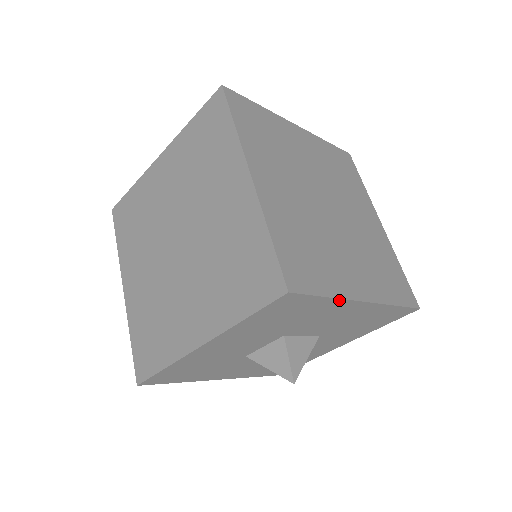
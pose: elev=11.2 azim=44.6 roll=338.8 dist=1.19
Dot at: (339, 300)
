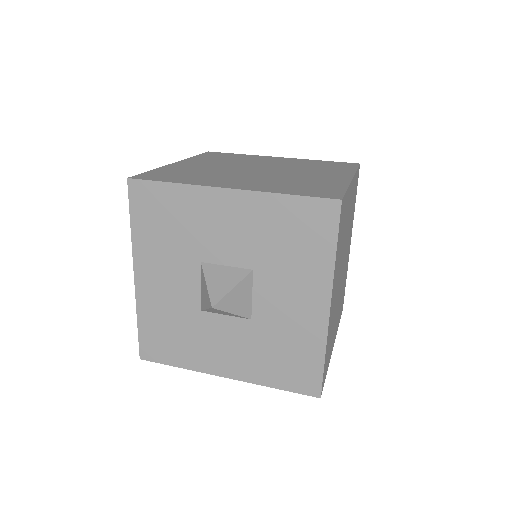
Dot at: (331, 270)
